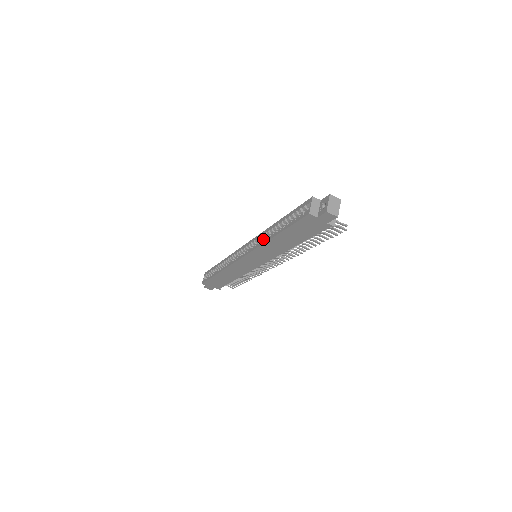
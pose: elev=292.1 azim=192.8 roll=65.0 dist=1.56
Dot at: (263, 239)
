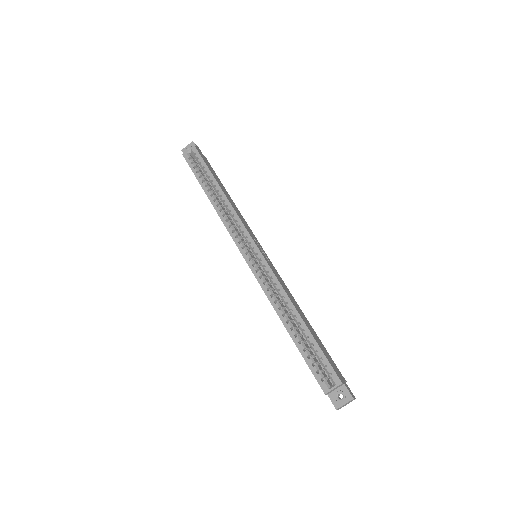
Dot at: (275, 288)
